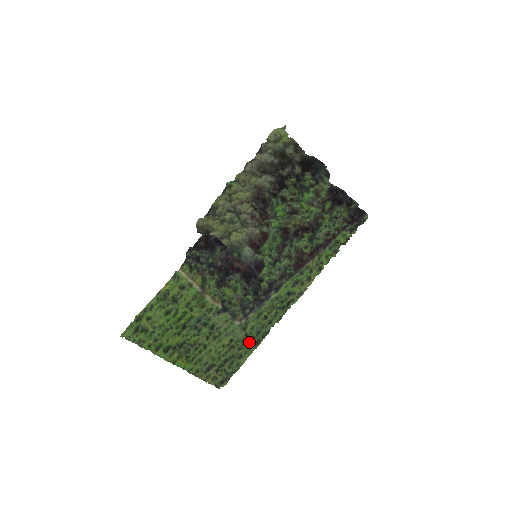
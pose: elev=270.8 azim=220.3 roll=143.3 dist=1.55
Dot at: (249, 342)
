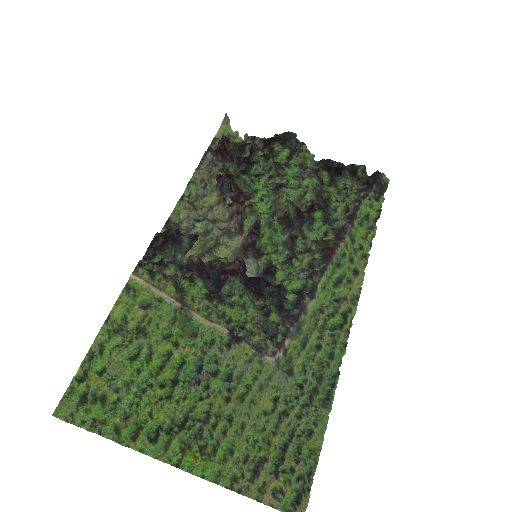
Dot at: (311, 398)
